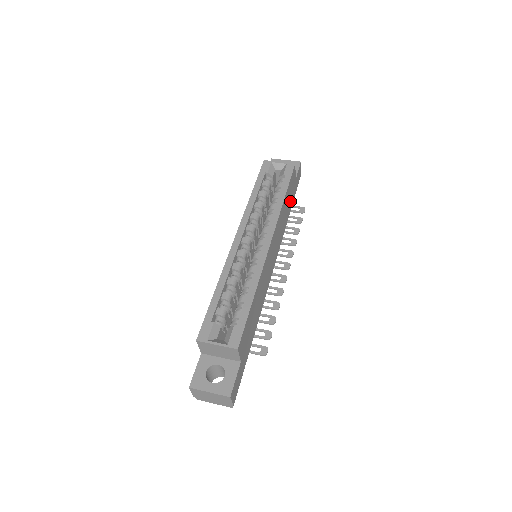
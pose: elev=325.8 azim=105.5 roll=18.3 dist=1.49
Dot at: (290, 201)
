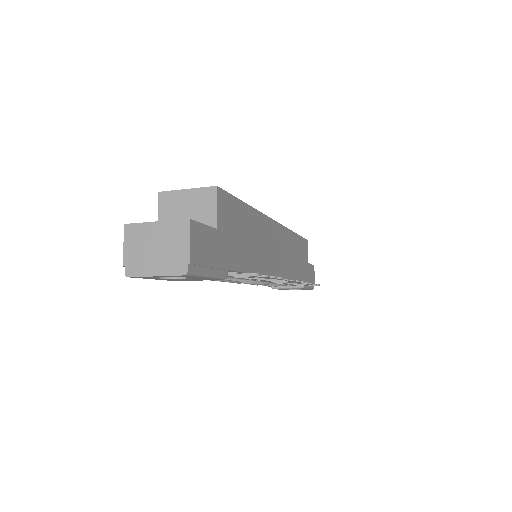
Dot at: (301, 267)
